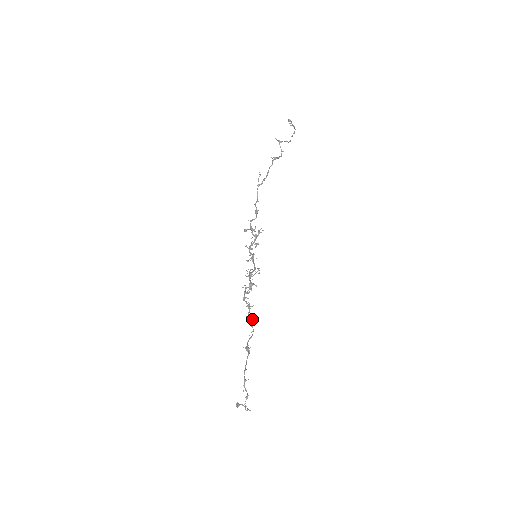
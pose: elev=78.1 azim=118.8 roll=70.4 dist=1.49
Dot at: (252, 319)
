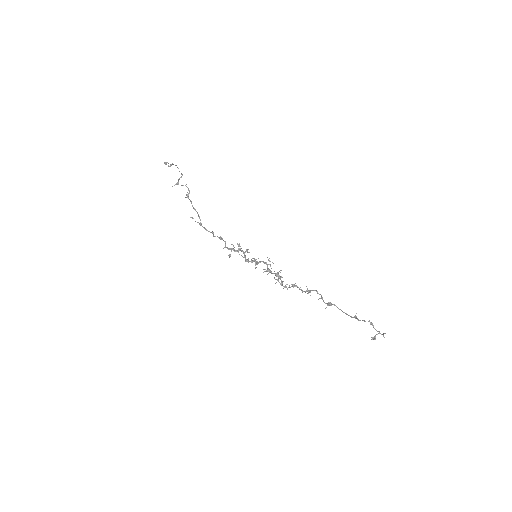
Dot at: (307, 289)
